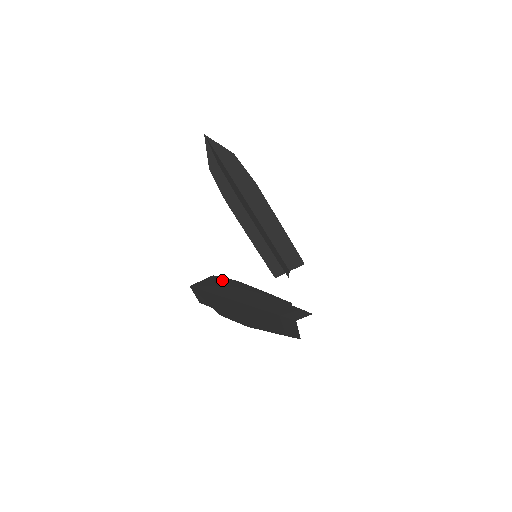
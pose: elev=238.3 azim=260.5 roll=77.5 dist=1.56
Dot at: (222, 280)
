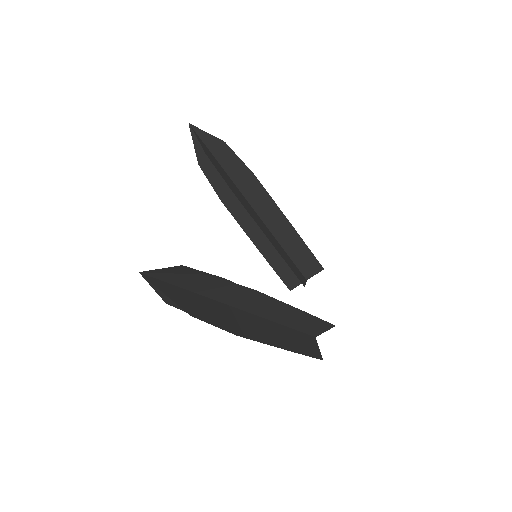
Dot at: (197, 273)
